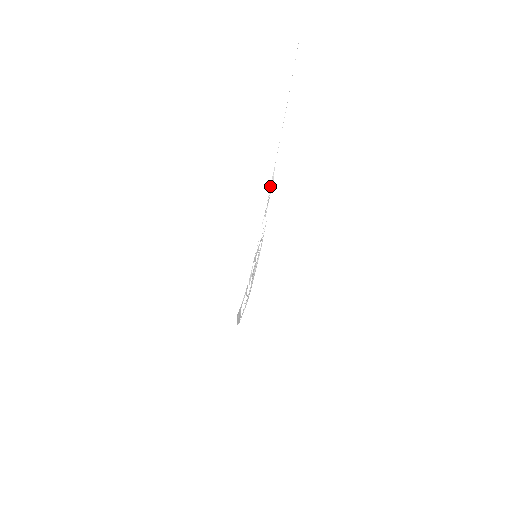
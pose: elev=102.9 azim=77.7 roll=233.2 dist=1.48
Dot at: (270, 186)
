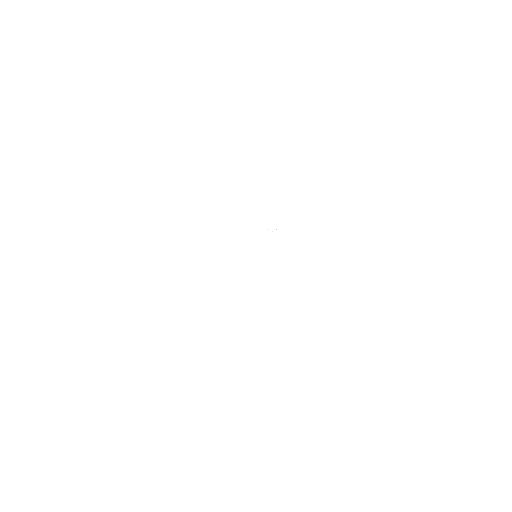
Dot at: occluded
